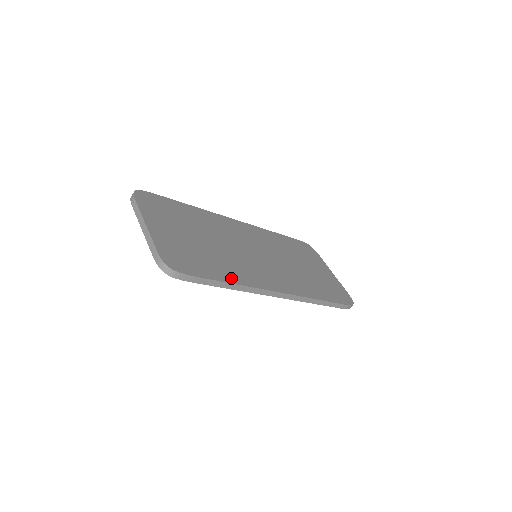
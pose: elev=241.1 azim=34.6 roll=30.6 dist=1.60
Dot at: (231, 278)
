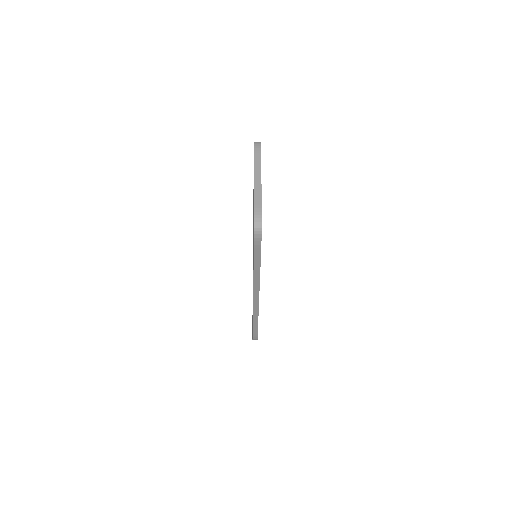
Dot at: occluded
